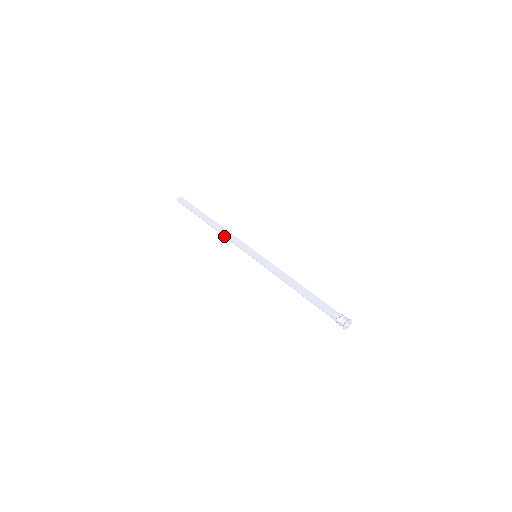
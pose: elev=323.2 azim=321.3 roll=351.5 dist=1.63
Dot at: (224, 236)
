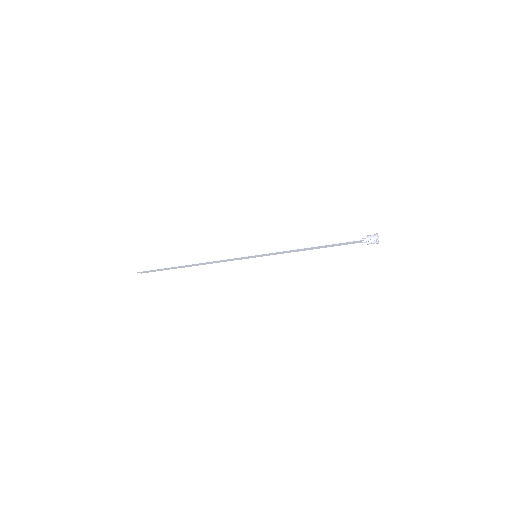
Dot at: (212, 261)
